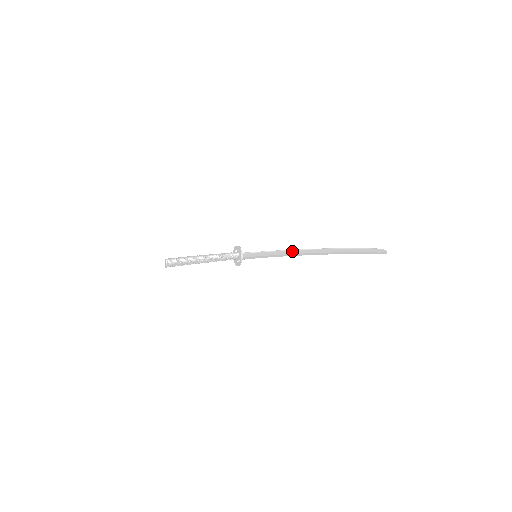
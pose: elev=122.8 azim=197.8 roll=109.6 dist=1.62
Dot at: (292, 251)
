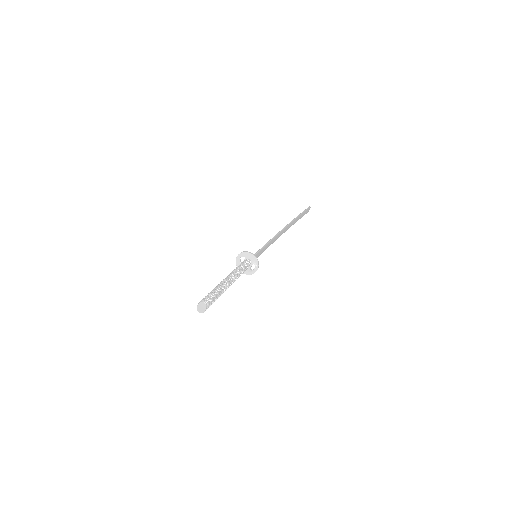
Dot at: (276, 237)
